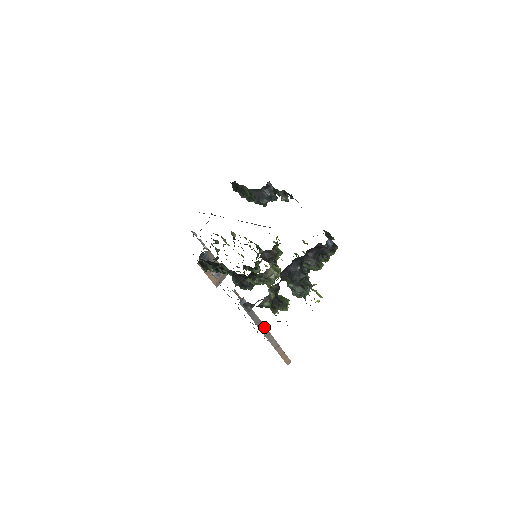
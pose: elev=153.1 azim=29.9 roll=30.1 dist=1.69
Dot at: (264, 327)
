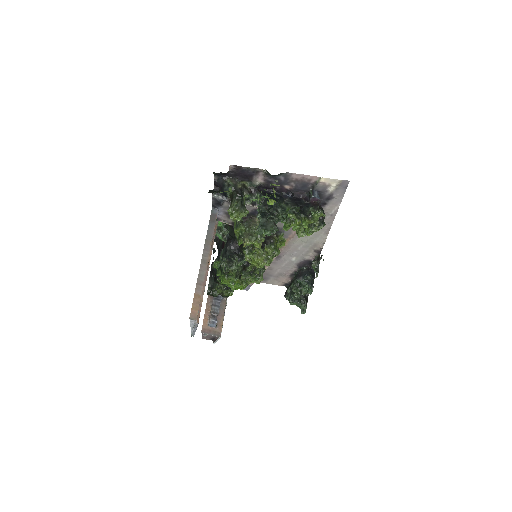
Dot at: (209, 251)
